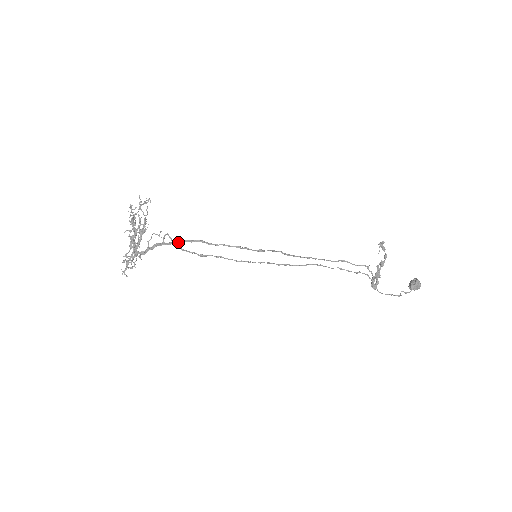
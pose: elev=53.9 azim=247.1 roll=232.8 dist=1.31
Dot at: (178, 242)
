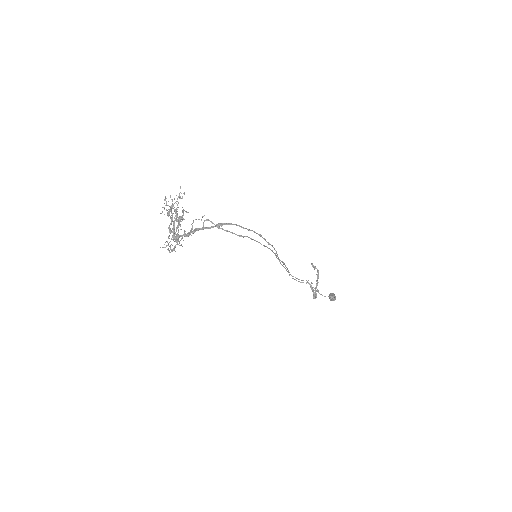
Dot at: (221, 224)
